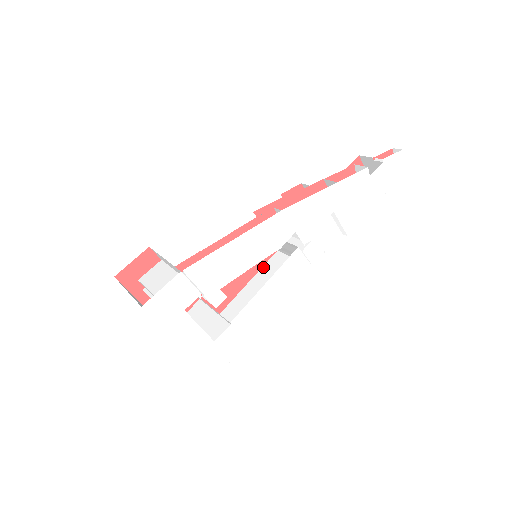
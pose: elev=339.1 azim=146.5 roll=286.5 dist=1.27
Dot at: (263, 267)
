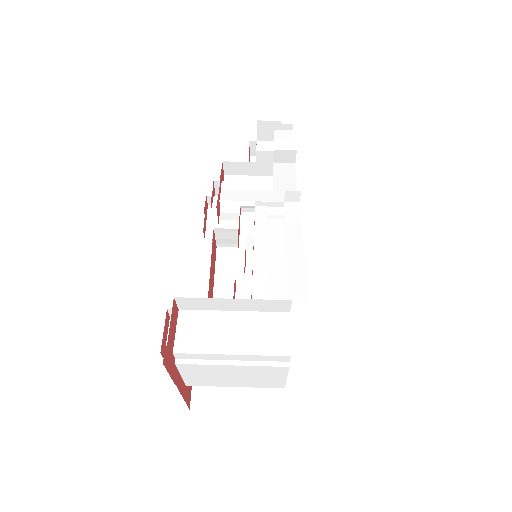
Dot at: (216, 271)
